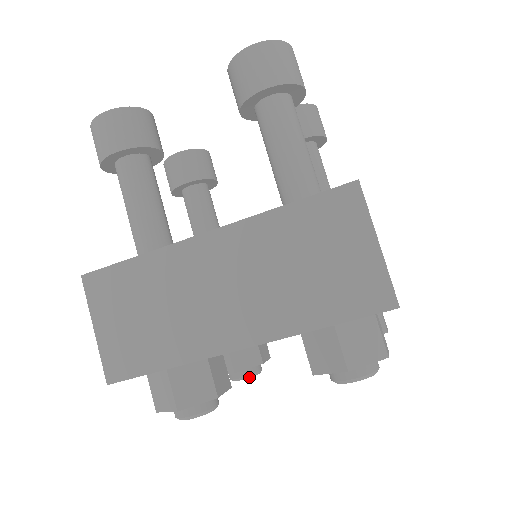
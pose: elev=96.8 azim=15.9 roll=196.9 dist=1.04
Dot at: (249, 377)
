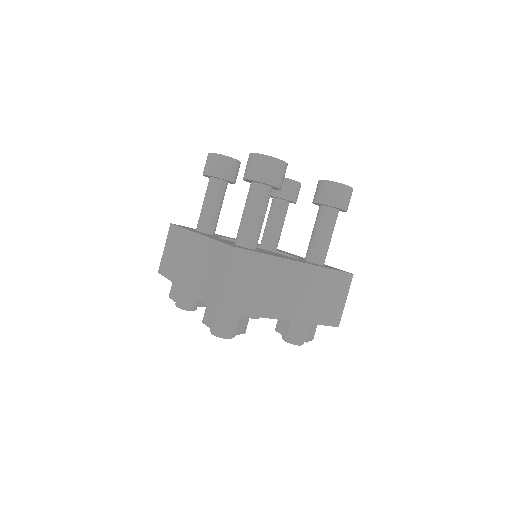
Dot at: occluded
